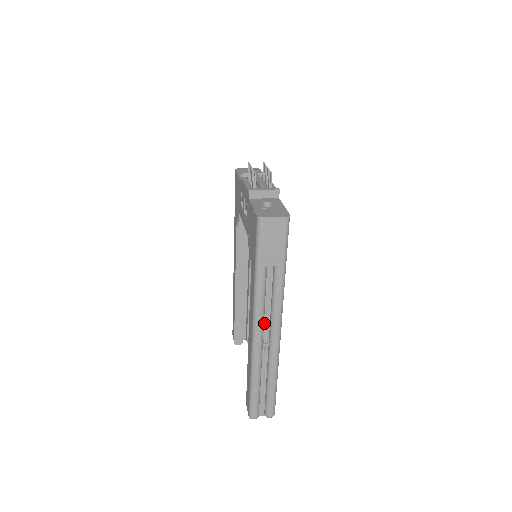
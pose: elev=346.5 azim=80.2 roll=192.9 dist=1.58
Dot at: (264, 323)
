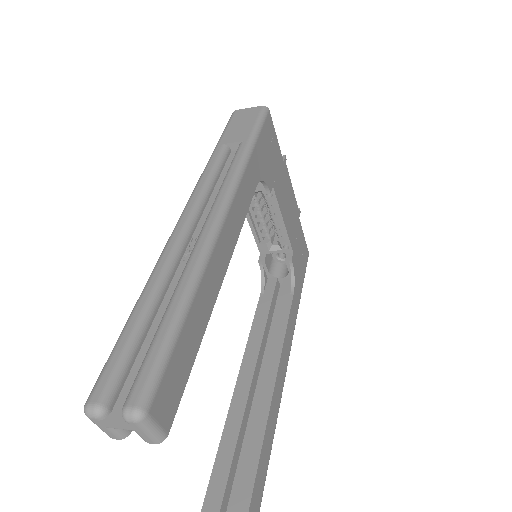
Dot at: (203, 215)
